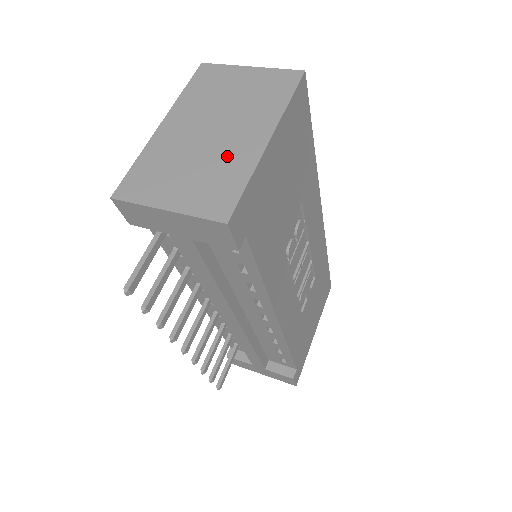
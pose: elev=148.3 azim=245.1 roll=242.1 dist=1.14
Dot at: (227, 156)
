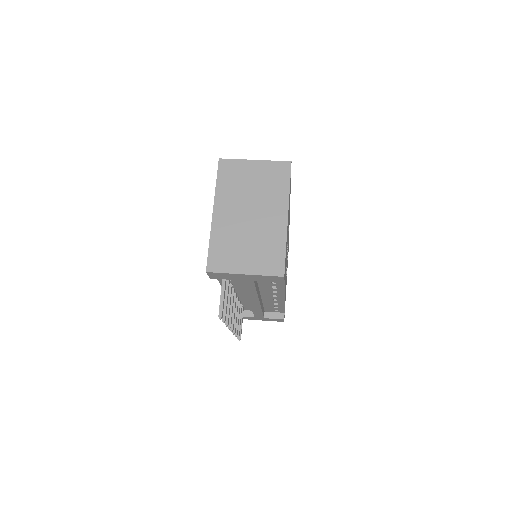
Dot at: (267, 232)
